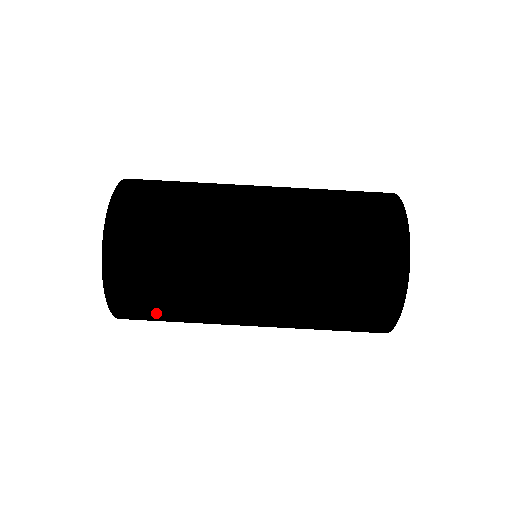
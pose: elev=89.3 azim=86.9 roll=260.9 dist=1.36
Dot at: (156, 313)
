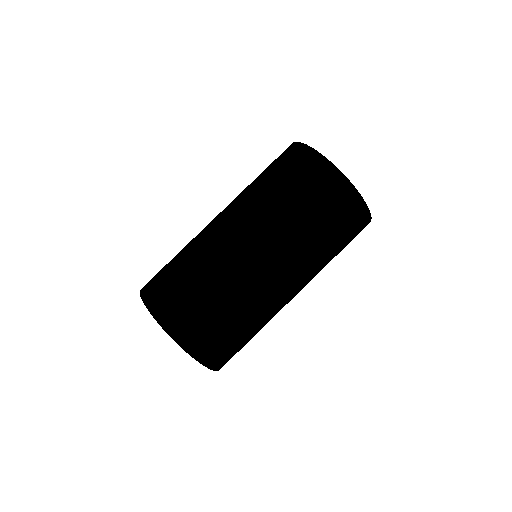
Dot at: (204, 316)
